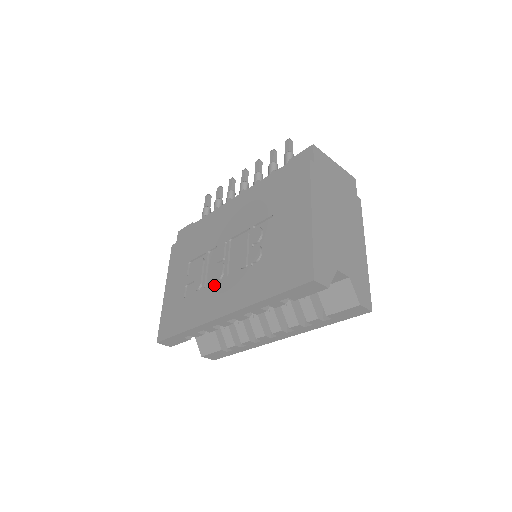
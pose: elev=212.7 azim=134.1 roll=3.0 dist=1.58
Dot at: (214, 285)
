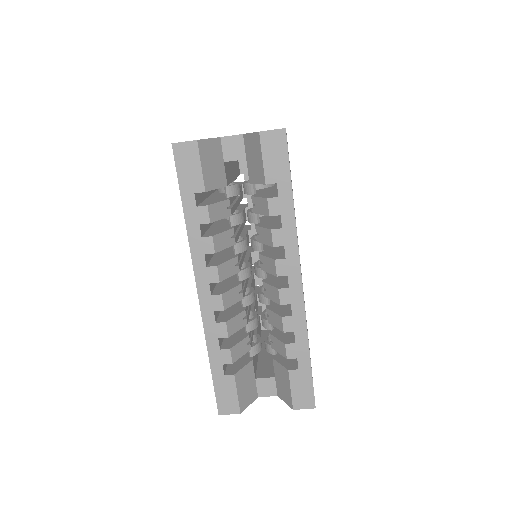
Dot at: occluded
